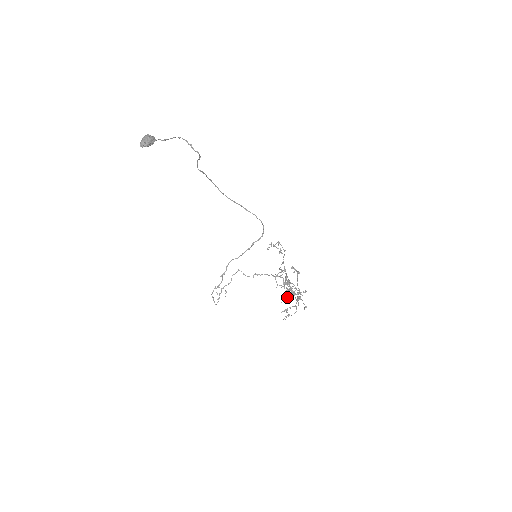
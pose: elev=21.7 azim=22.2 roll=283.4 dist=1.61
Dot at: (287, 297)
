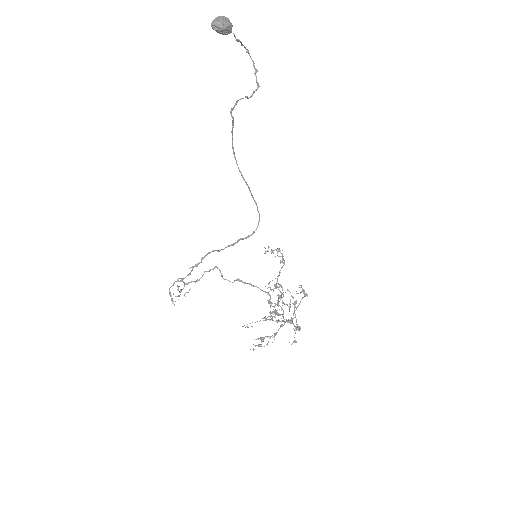
Dot at: occluded
